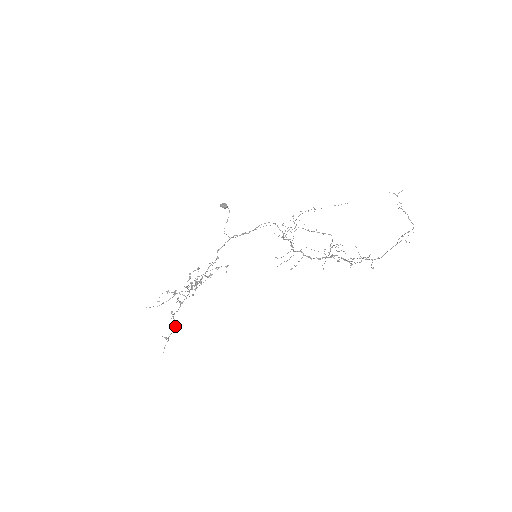
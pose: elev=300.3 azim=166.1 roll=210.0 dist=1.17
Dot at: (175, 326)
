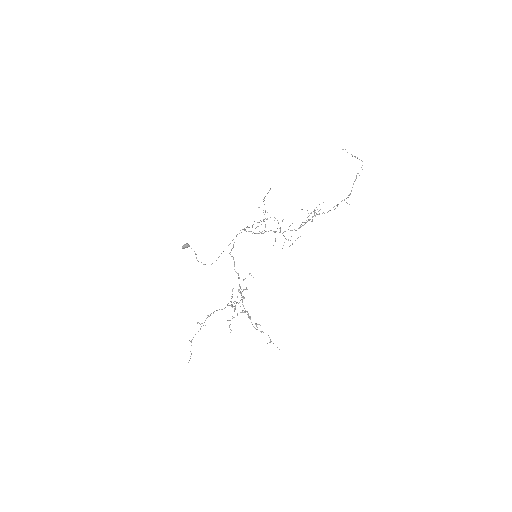
Dot at: occluded
